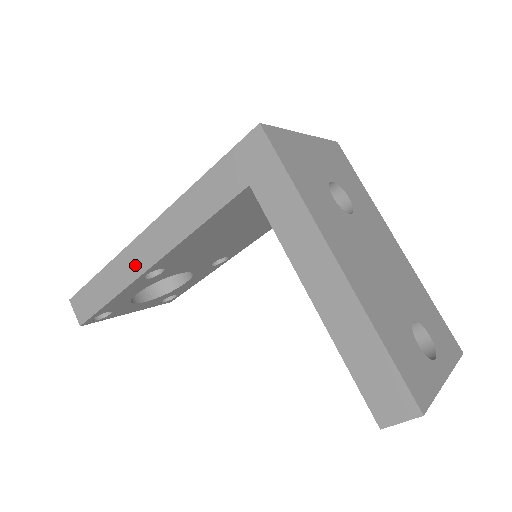
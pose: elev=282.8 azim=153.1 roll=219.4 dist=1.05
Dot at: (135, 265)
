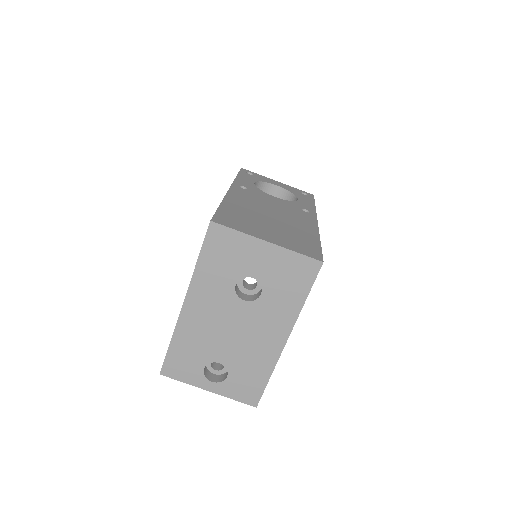
Dot at: occluded
